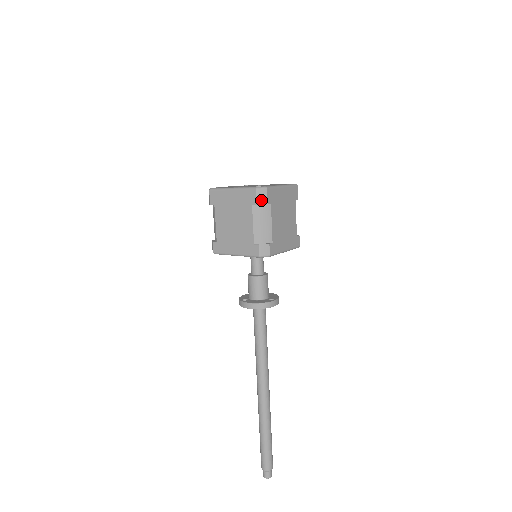
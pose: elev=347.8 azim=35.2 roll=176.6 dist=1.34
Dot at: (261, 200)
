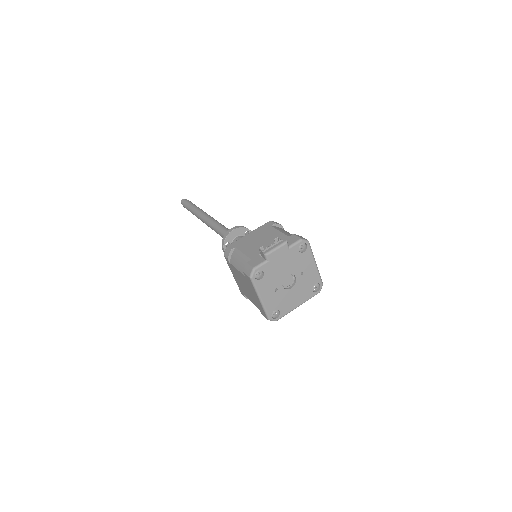
Dot at: occluded
